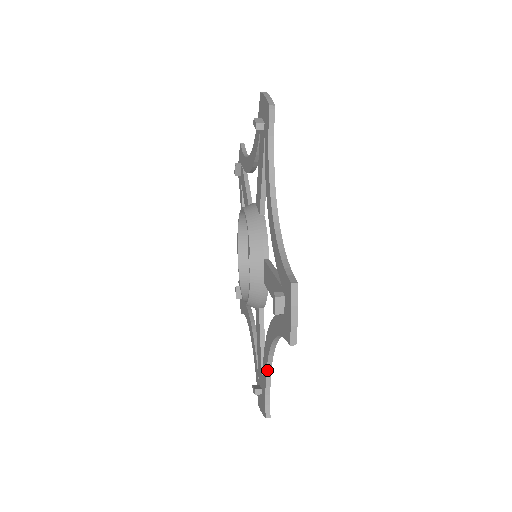
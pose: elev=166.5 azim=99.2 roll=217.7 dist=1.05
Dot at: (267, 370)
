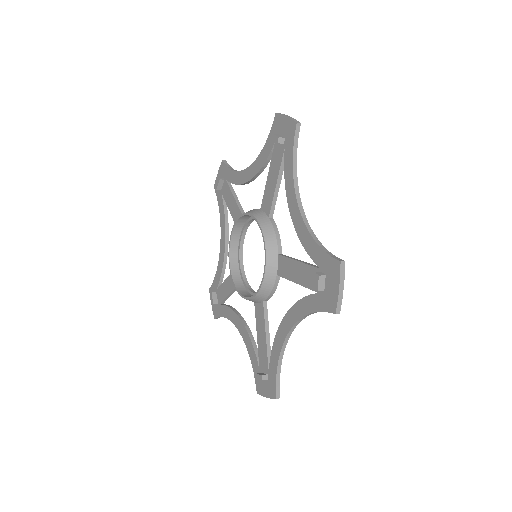
Dot at: (280, 353)
